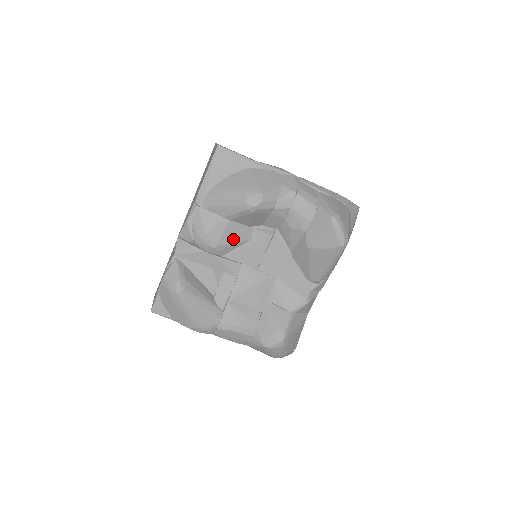
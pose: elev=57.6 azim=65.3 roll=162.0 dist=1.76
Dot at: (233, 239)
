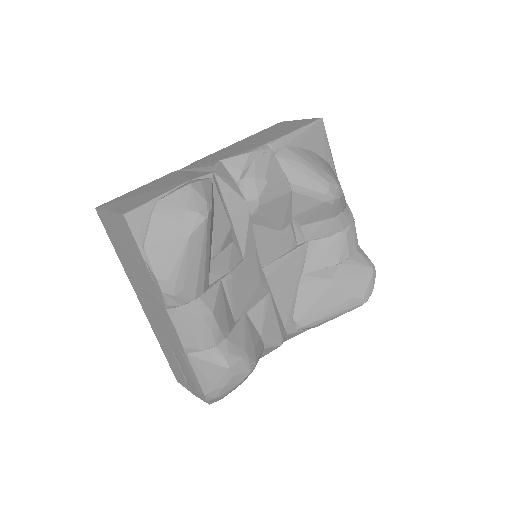
Dot at: (275, 214)
